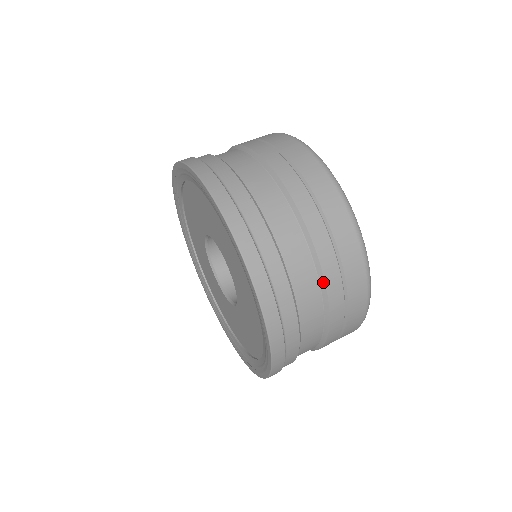
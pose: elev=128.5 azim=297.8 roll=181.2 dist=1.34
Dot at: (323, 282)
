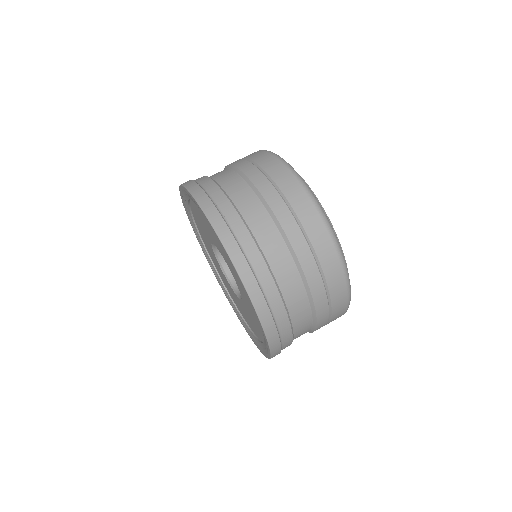
Dot at: (311, 332)
